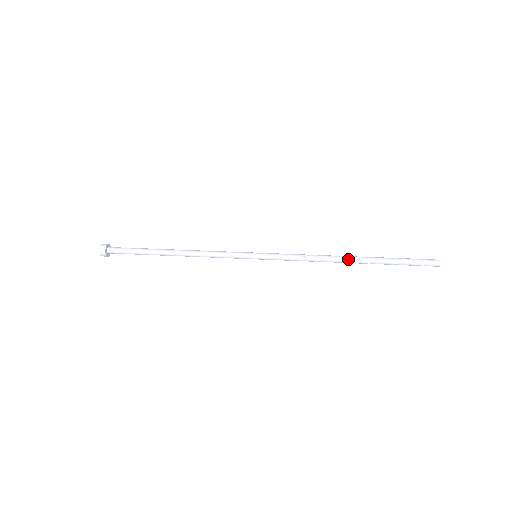
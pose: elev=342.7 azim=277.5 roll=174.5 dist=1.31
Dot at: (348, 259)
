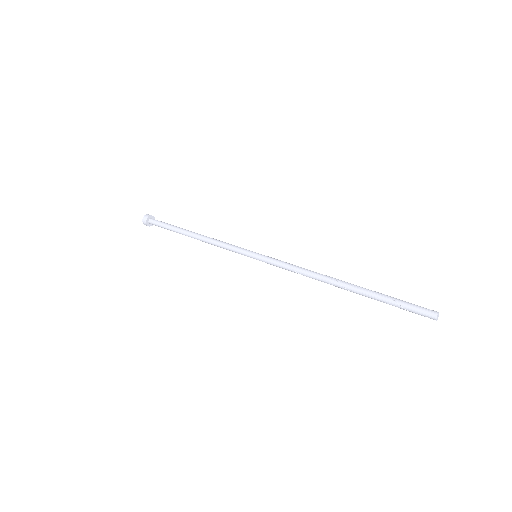
Dot at: (336, 286)
